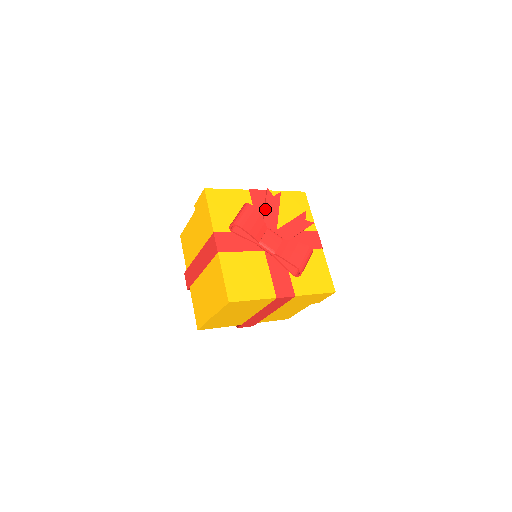
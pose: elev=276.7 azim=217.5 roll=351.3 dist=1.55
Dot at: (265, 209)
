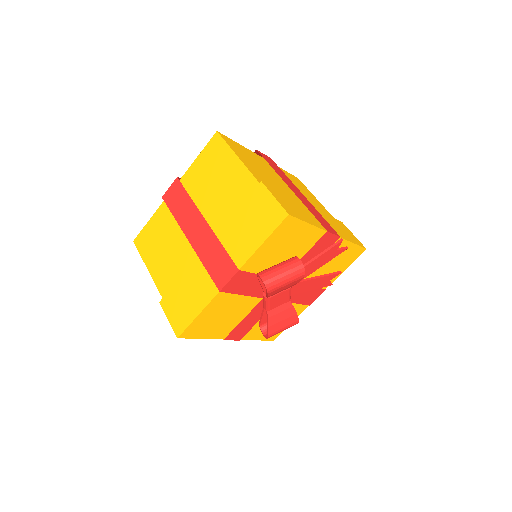
Dot at: (313, 261)
